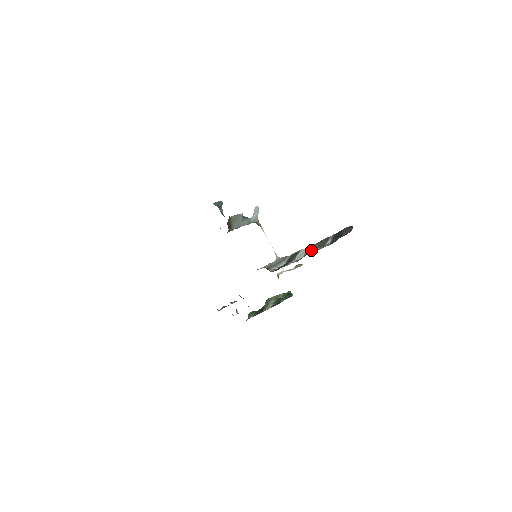
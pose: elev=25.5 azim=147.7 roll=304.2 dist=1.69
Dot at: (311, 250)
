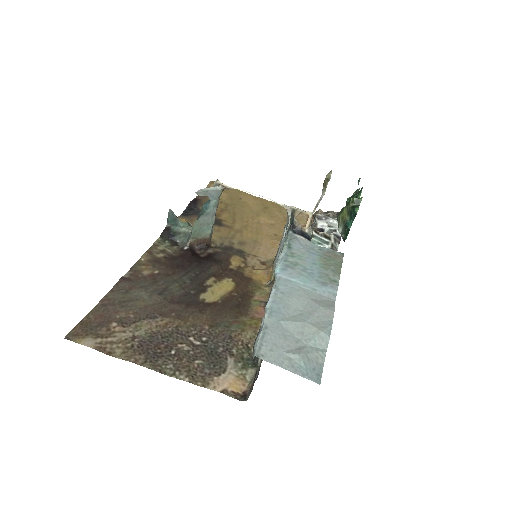
Dot at: occluded
